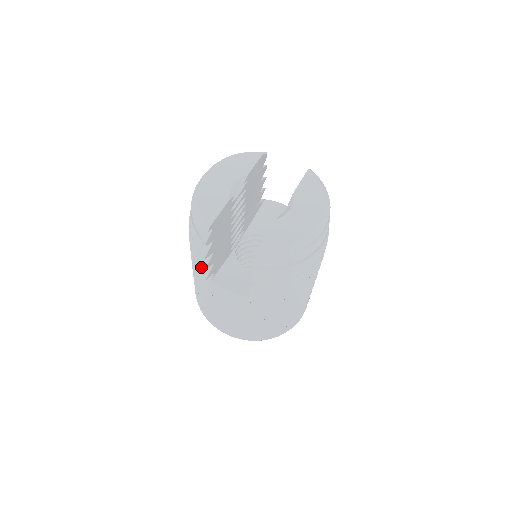
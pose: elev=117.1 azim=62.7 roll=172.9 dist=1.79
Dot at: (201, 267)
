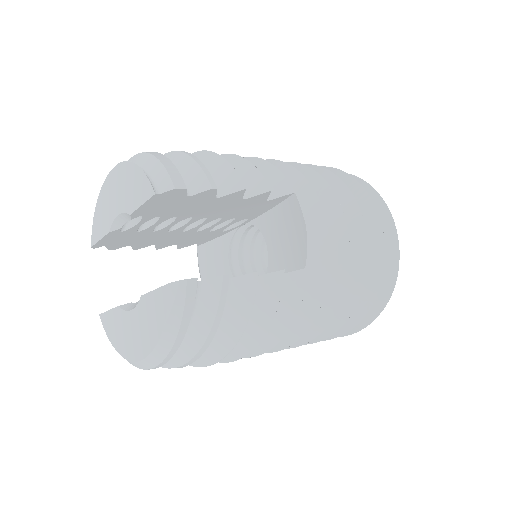
Dot at: occluded
